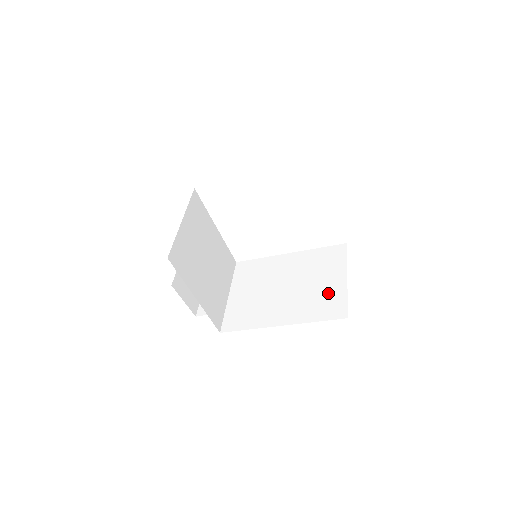
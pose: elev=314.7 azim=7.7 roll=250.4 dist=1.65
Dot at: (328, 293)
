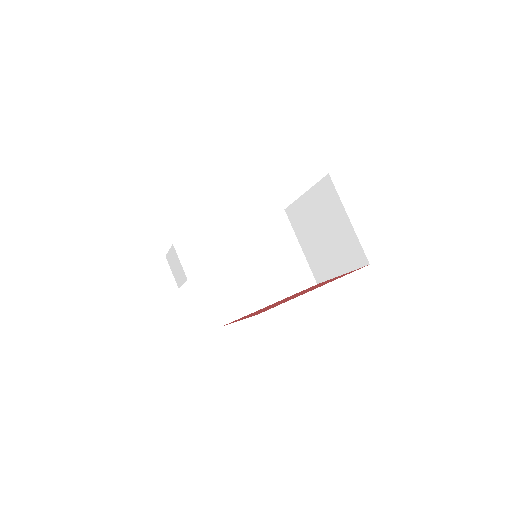
Dot at: (294, 264)
